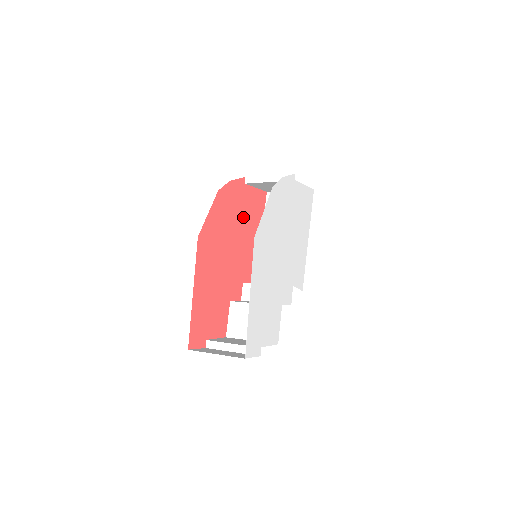
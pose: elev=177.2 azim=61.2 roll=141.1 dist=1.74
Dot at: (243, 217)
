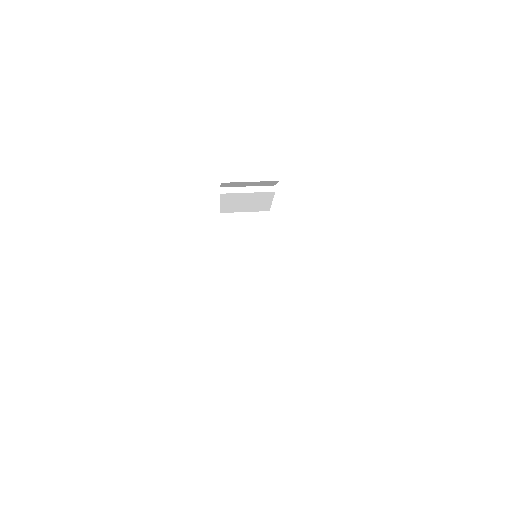
Dot at: occluded
